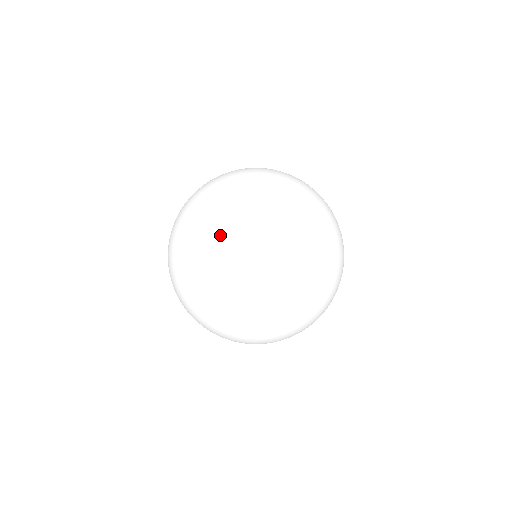
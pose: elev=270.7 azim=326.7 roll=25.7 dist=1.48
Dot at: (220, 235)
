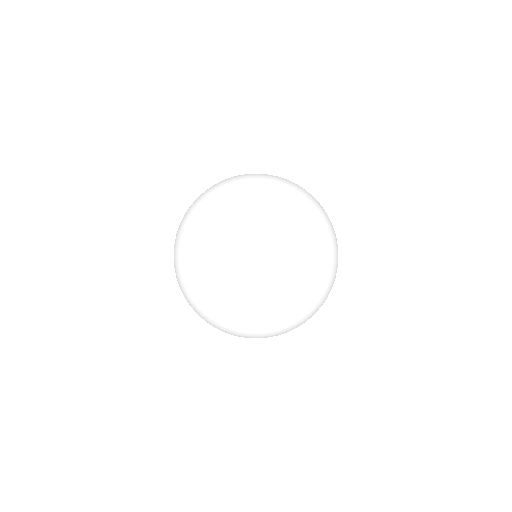
Dot at: (227, 305)
